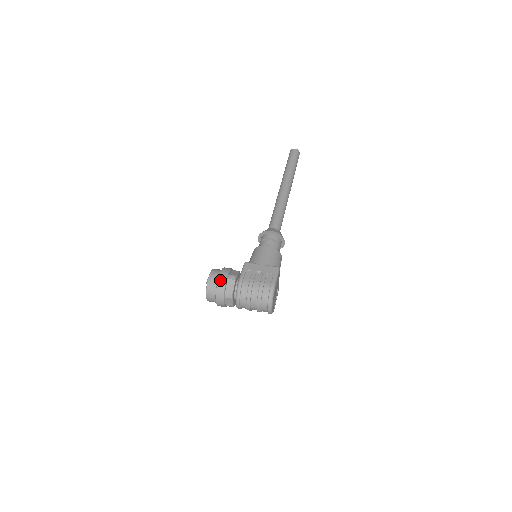
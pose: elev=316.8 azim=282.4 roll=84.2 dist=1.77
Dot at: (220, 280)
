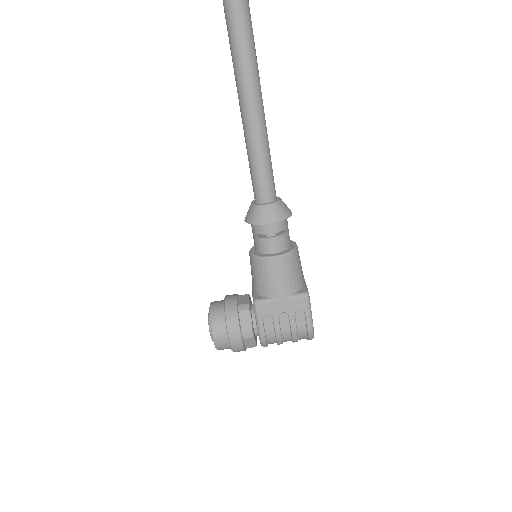
Dot at: (234, 346)
